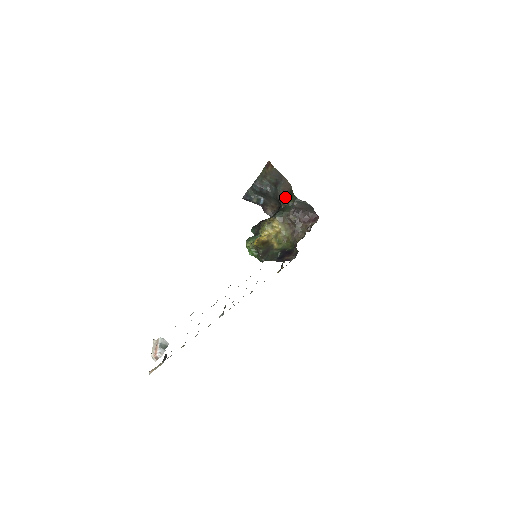
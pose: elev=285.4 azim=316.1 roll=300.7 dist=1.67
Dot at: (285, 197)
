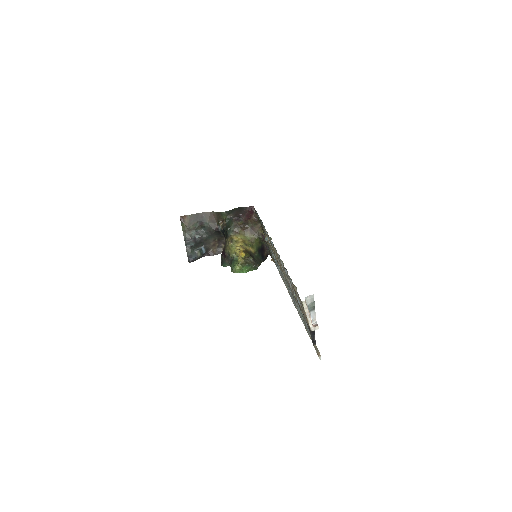
Dot at: (218, 223)
